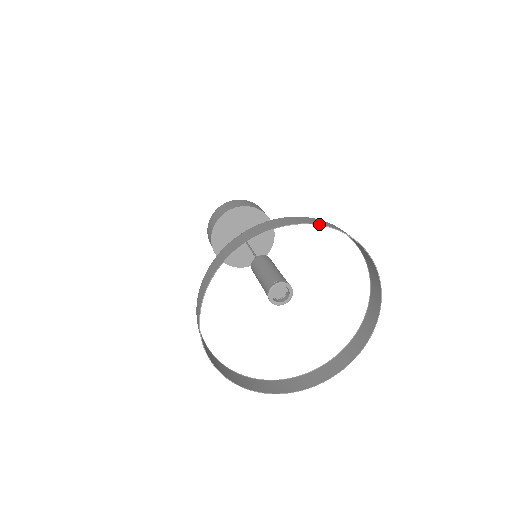
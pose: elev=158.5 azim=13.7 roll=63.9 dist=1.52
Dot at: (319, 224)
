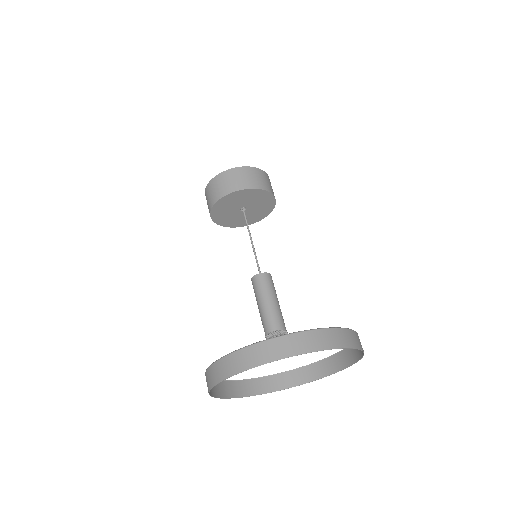
Dot at: (320, 350)
